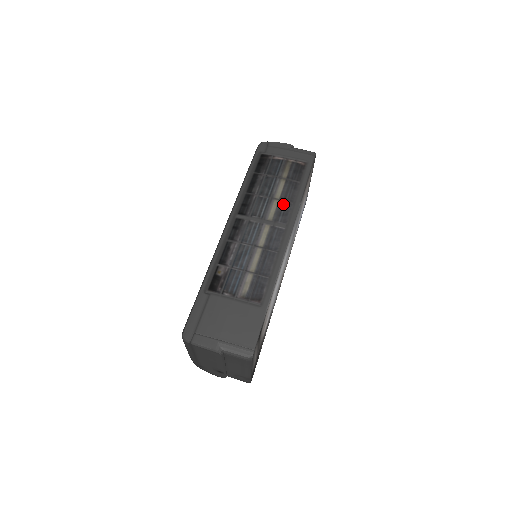
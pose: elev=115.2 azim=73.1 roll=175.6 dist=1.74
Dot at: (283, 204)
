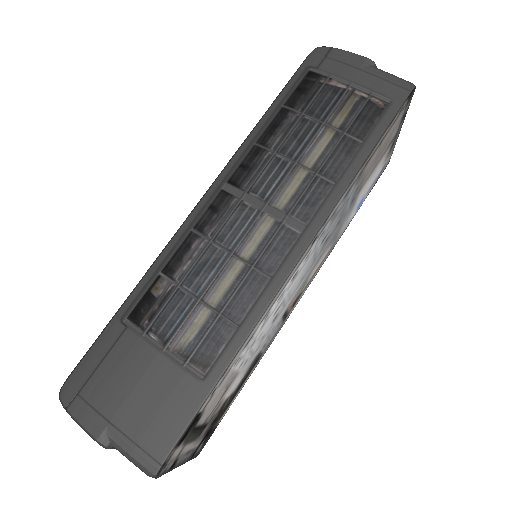
Dot at: (314, 181)
